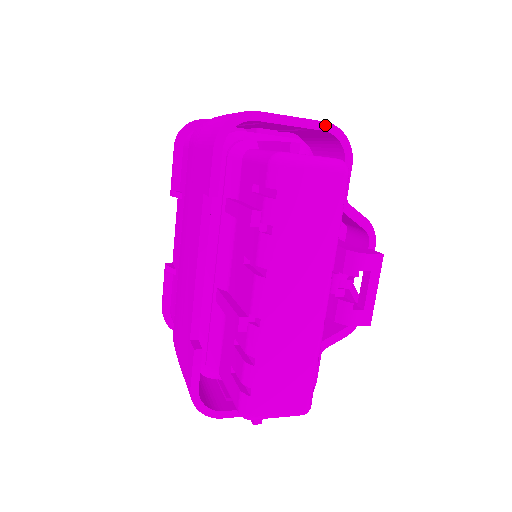
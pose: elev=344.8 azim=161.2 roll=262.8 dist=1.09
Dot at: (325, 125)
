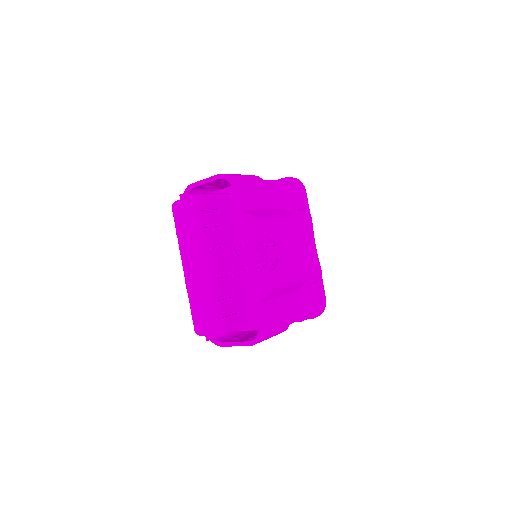
Dot at: (218, 176)
